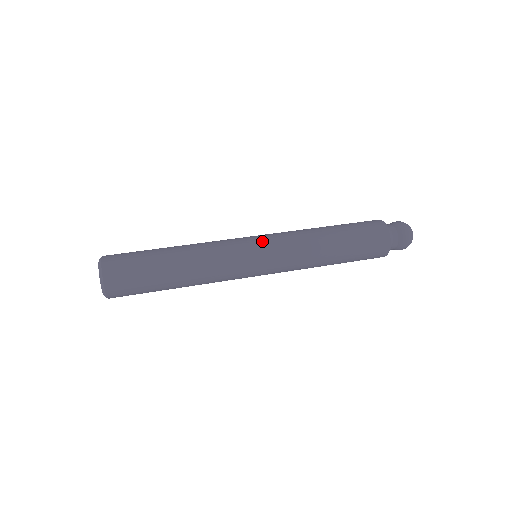
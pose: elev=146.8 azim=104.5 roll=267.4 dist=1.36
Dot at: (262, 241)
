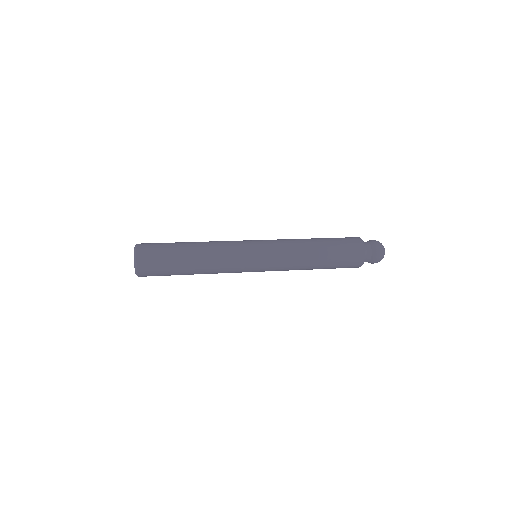
Dot at: occluded
